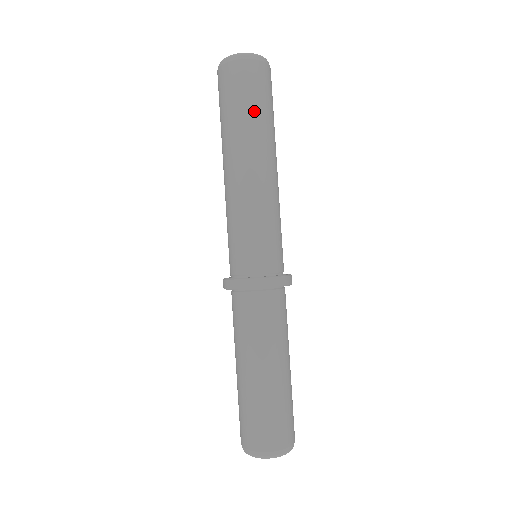
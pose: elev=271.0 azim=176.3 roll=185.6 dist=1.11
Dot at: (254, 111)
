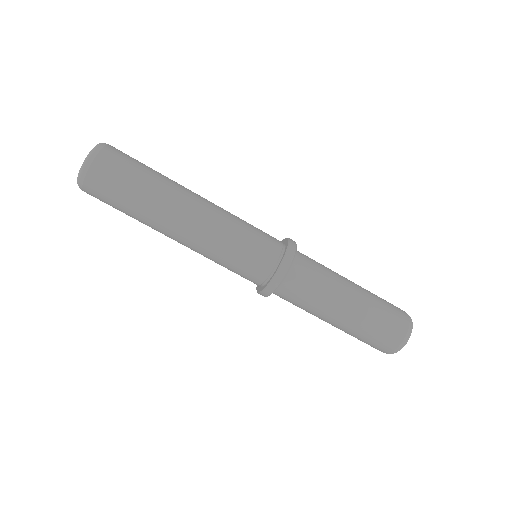
Dot at: (140, 189)
